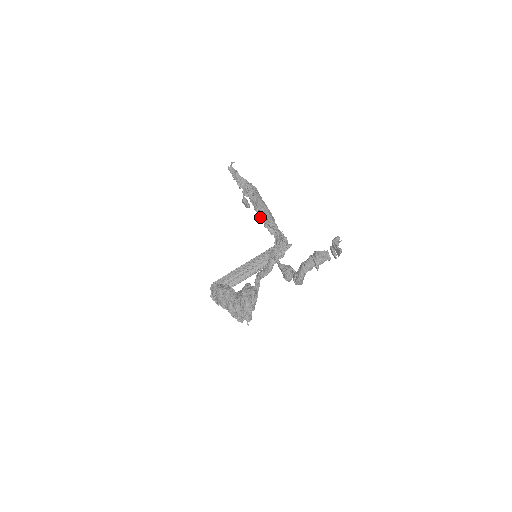
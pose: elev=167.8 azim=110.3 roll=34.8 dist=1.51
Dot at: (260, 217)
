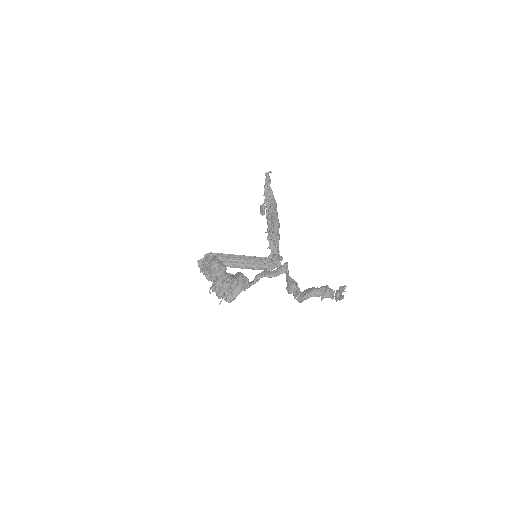
Dot at: (268, 228)
